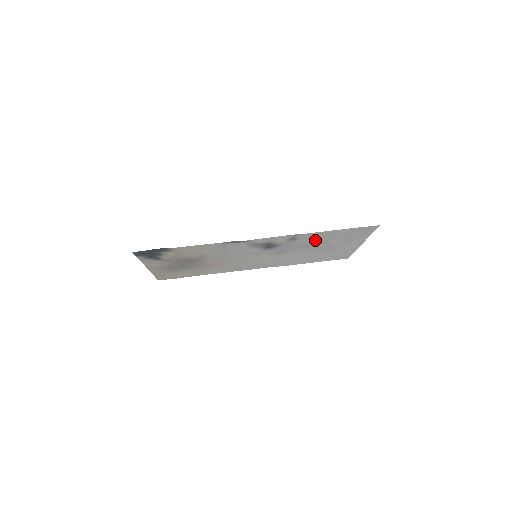
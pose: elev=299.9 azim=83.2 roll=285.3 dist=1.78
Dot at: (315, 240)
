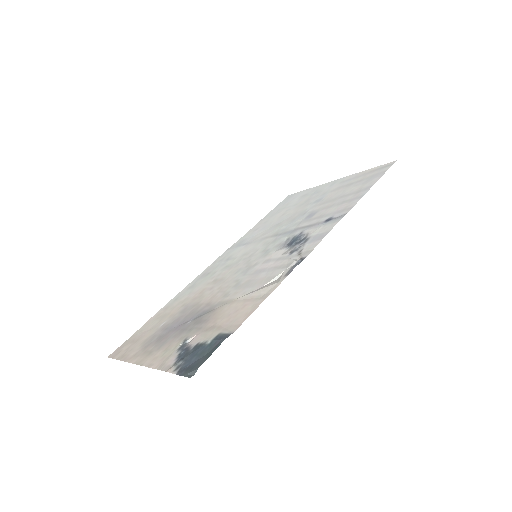
Dot at: (331, 206)
